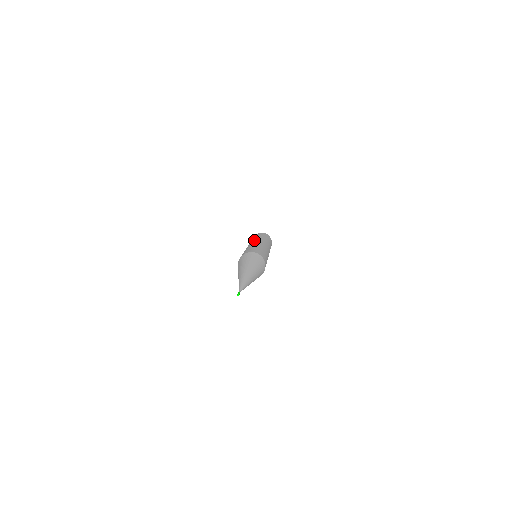
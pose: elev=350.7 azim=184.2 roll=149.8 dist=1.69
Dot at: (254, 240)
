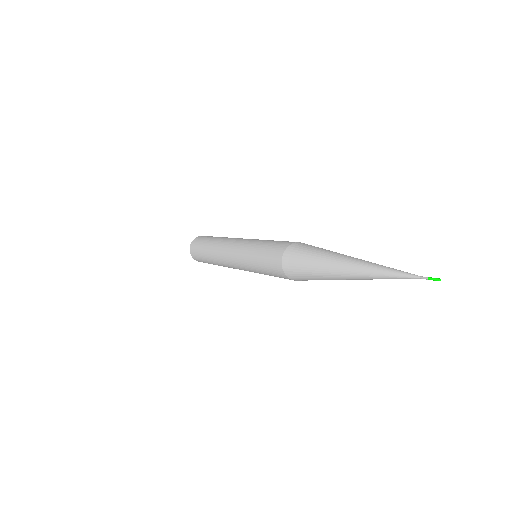
Dot at: occluded
